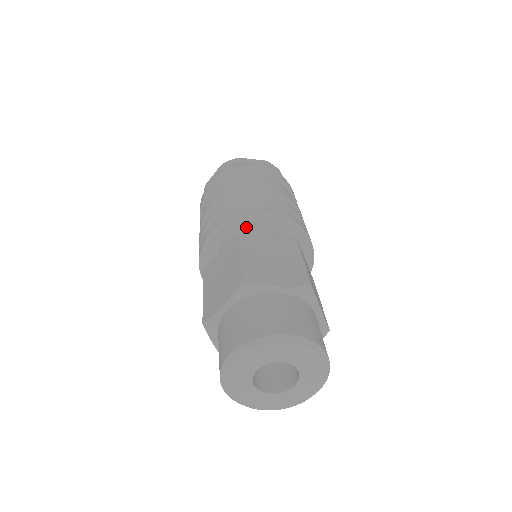
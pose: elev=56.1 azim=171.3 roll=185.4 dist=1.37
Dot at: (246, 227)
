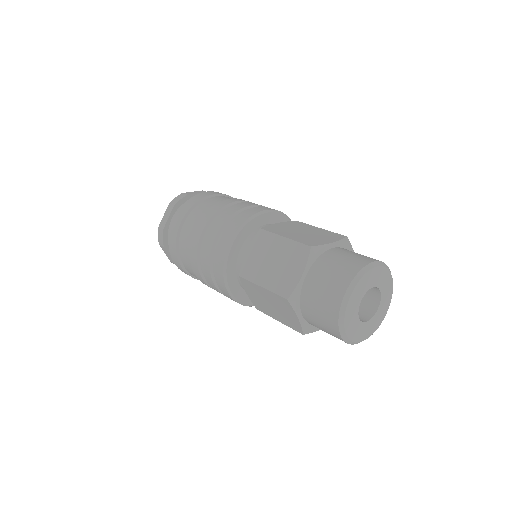
Dot at: (234, 263)
